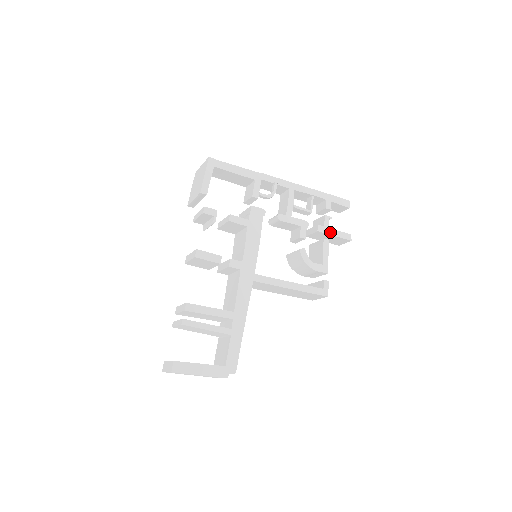
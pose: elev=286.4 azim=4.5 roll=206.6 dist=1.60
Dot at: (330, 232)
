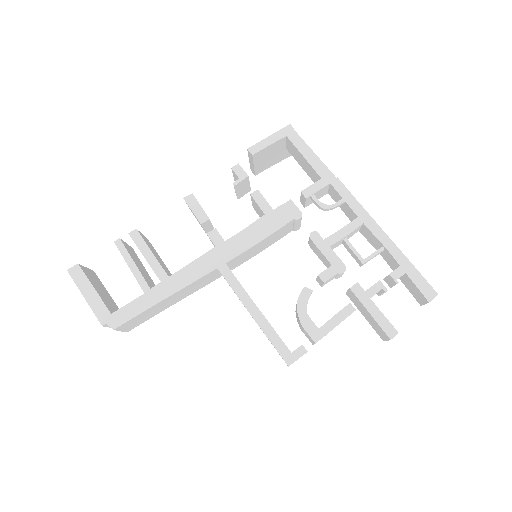
Dot at: (368, 304)
